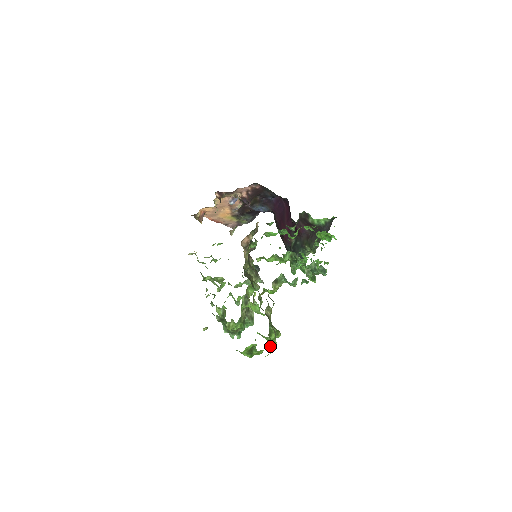
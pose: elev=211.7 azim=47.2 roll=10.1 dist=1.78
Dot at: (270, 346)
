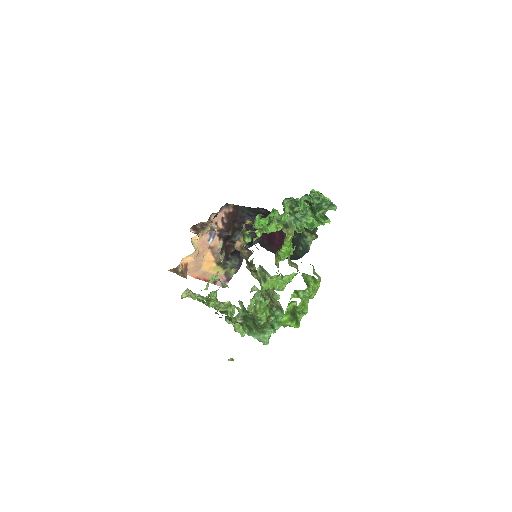
Dot at: (313, 292)
